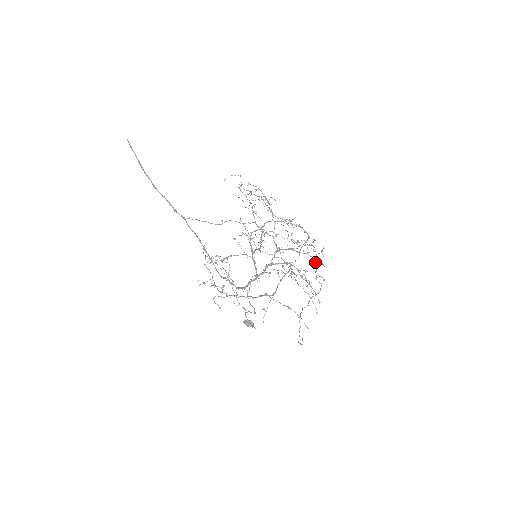
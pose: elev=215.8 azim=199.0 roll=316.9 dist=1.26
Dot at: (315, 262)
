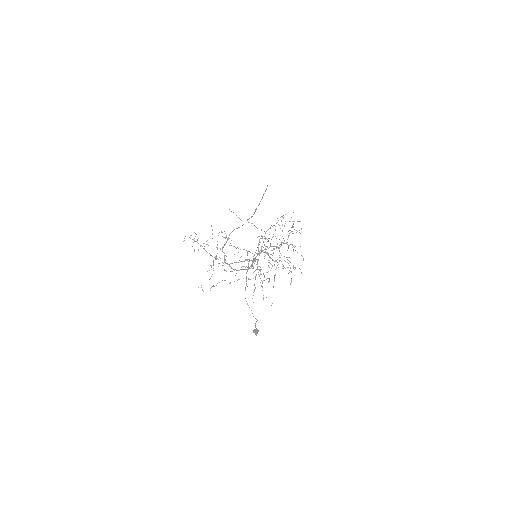
Dot at: occluded
